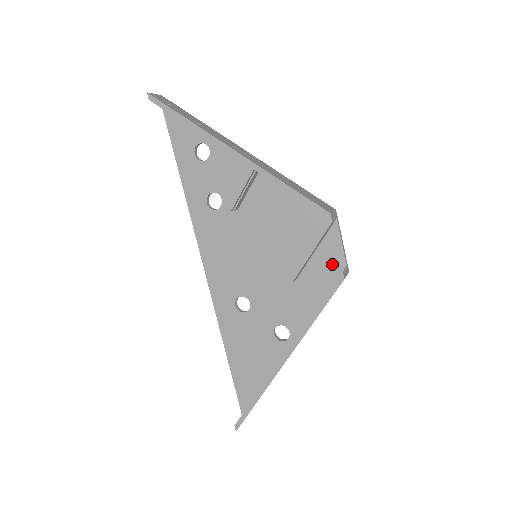
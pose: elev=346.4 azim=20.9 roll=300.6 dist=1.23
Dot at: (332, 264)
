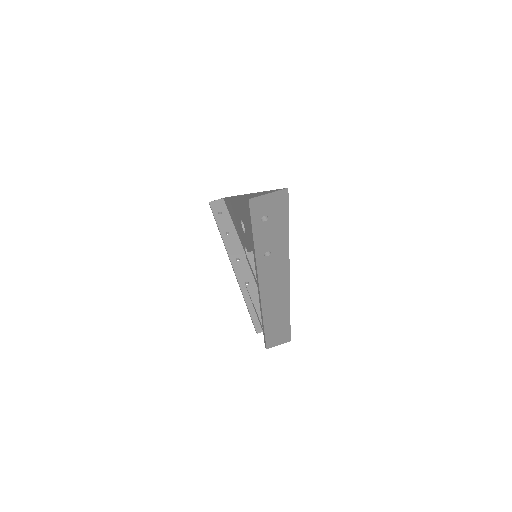
Dot at: occluded
